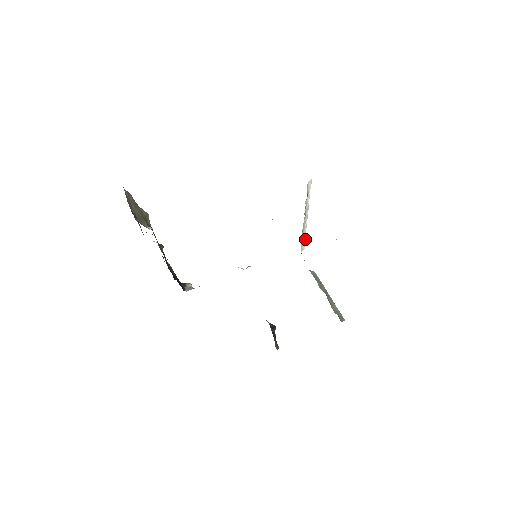
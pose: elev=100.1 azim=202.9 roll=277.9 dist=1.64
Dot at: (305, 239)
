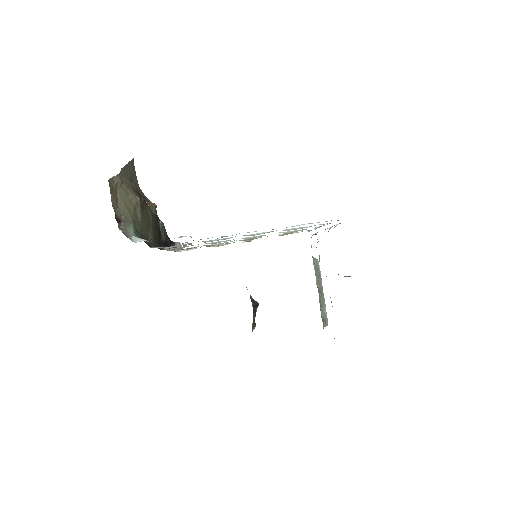
Dot at: (318, 241)
